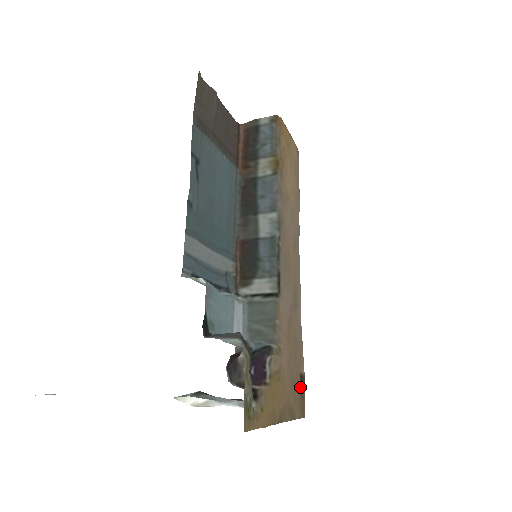
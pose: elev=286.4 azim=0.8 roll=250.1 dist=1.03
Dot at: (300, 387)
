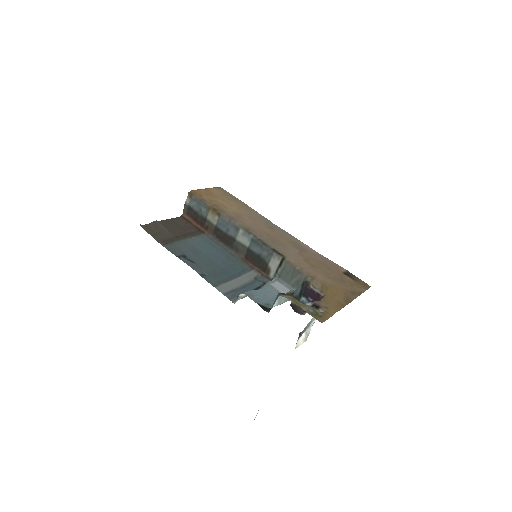
Dot at: (350, 278)
